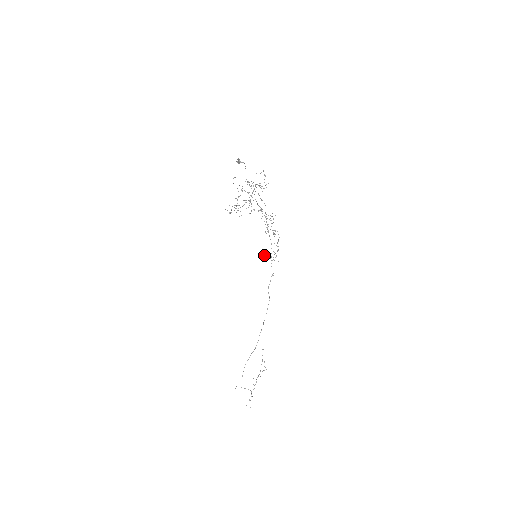
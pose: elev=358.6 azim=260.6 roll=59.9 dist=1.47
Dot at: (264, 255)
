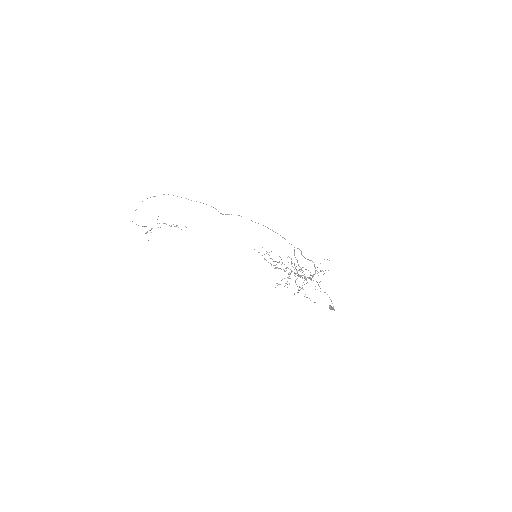
Dot at: occluded
